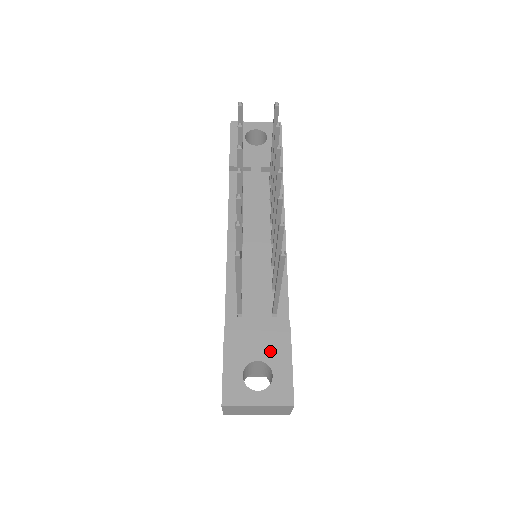
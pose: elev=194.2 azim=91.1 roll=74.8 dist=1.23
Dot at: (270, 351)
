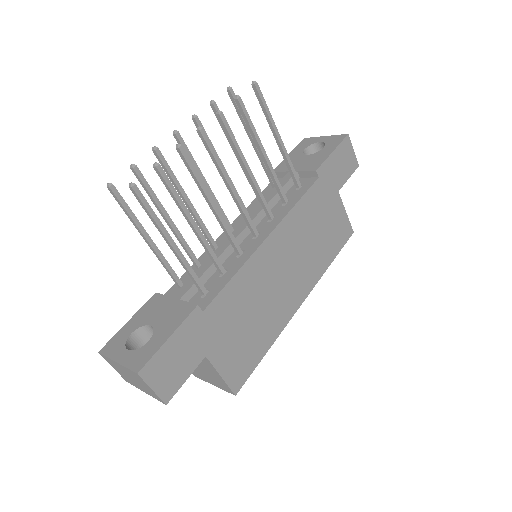
Dot at: (165, 320)
